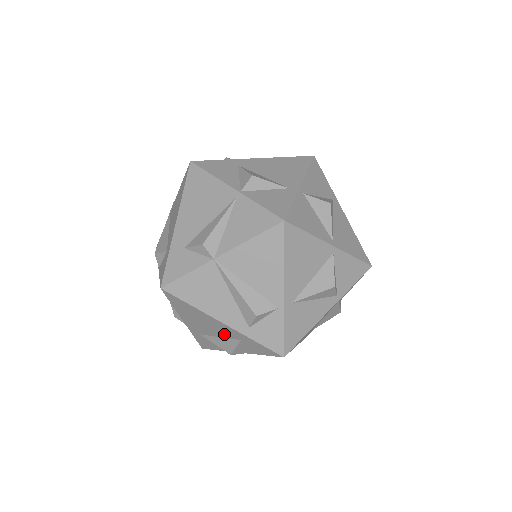
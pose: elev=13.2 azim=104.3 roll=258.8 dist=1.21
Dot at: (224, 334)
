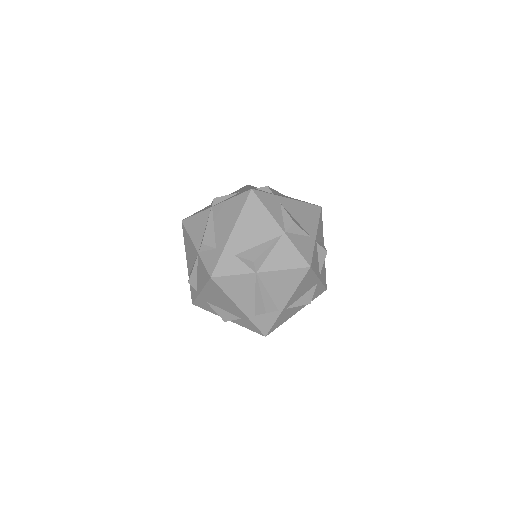
Dot at: (230, 311)
